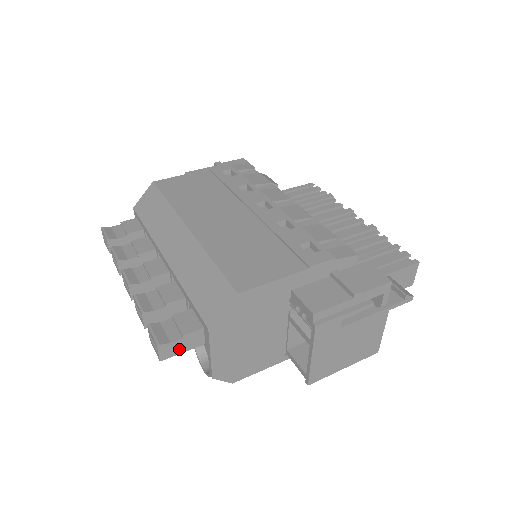
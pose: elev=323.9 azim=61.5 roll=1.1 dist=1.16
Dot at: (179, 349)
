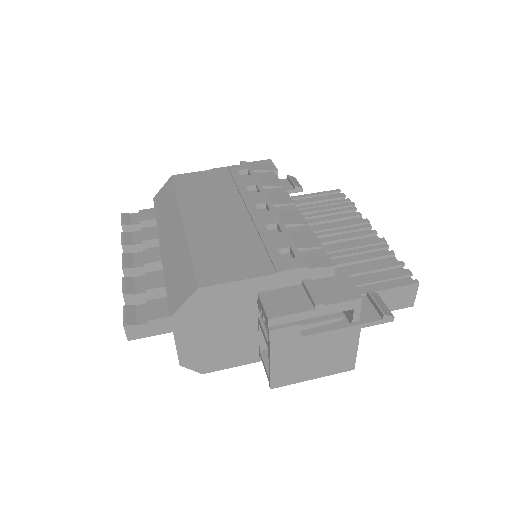
Dot at: (146, 332)
